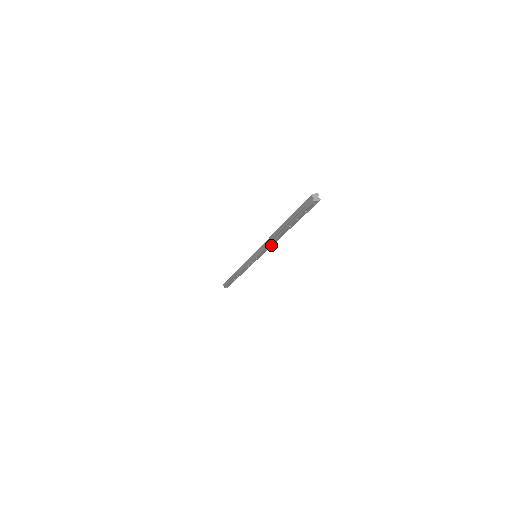
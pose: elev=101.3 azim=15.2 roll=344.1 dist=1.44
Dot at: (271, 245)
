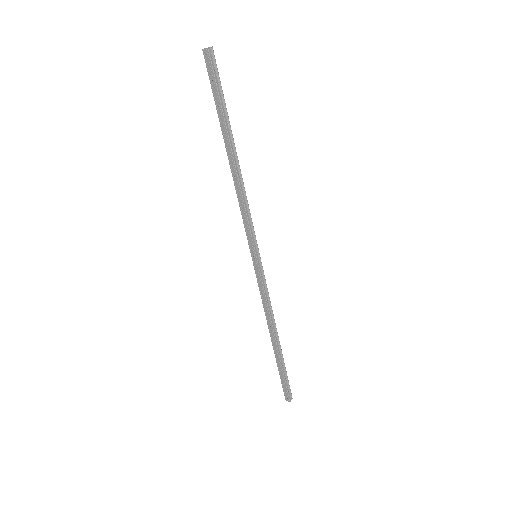
Dot at: (243, 205)
